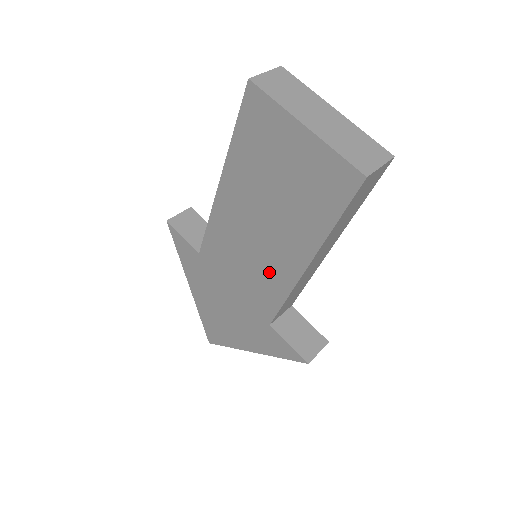
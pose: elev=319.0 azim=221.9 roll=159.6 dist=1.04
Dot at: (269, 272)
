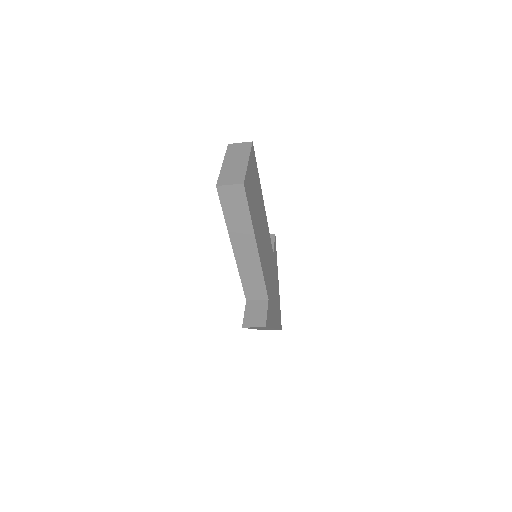
Dot at: occluded
